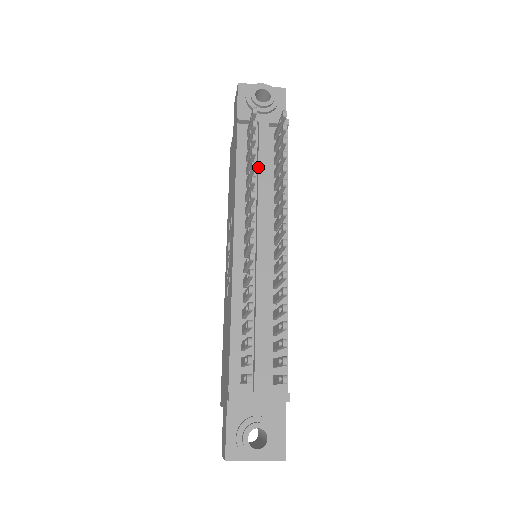
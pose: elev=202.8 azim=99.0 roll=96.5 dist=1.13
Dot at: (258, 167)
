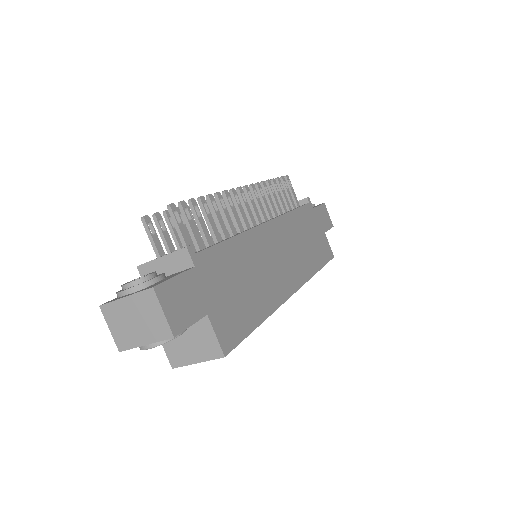
Dot at: occluded
